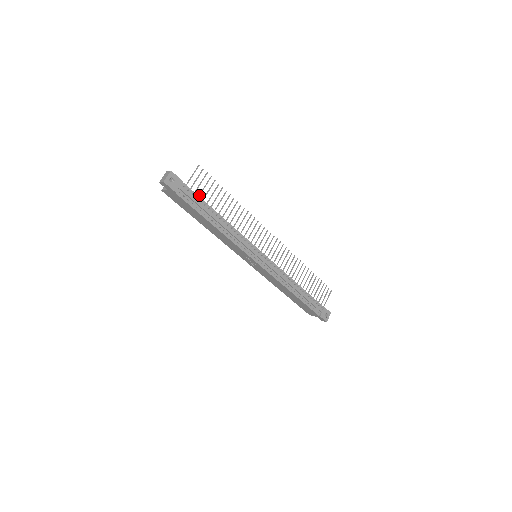
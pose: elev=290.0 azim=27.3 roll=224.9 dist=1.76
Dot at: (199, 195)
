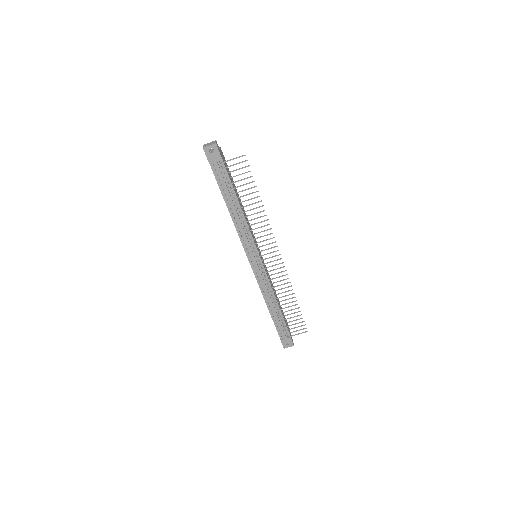
Dot at: (228, 178)
